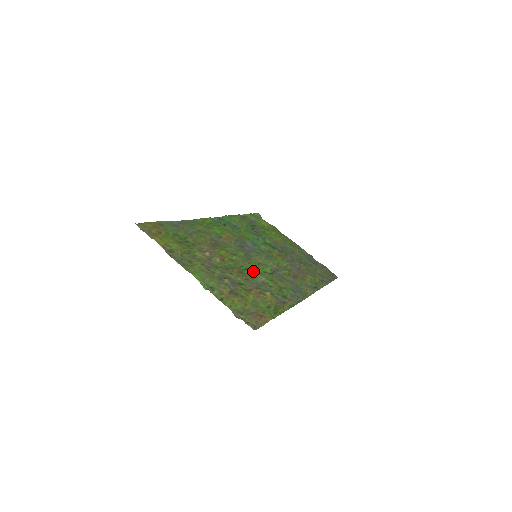
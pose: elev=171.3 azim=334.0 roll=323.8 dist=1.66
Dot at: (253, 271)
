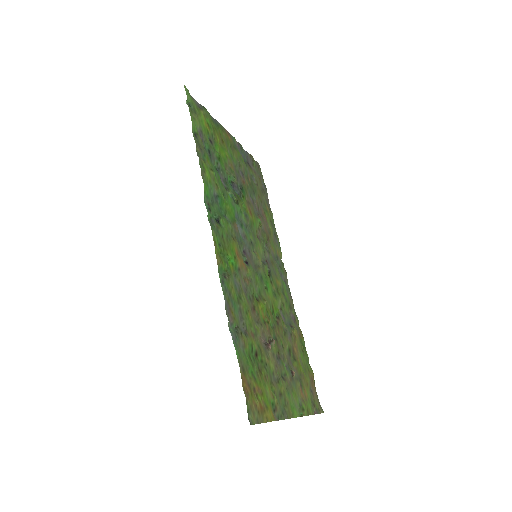
Dot at: (274, 302)
